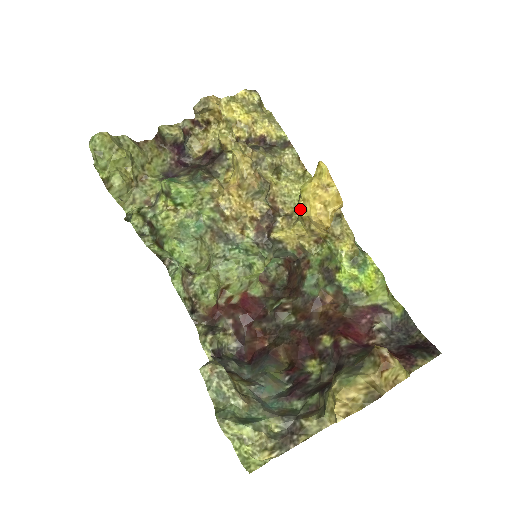
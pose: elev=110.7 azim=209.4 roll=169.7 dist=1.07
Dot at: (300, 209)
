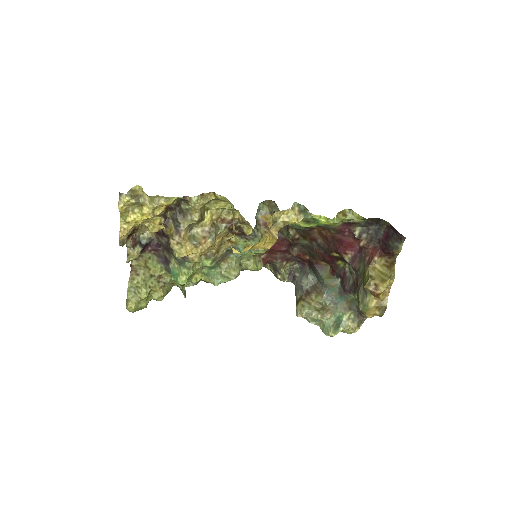
Dot at: occluded
